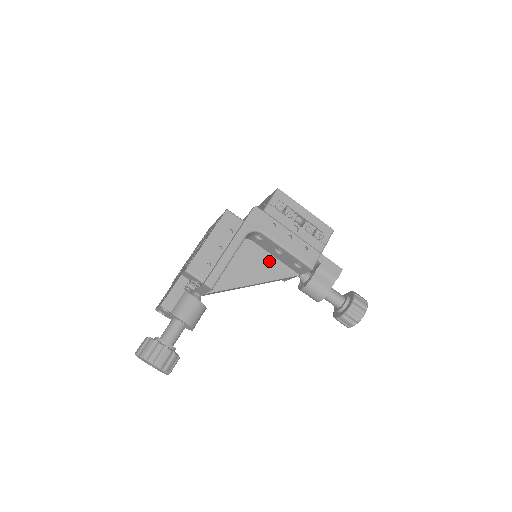
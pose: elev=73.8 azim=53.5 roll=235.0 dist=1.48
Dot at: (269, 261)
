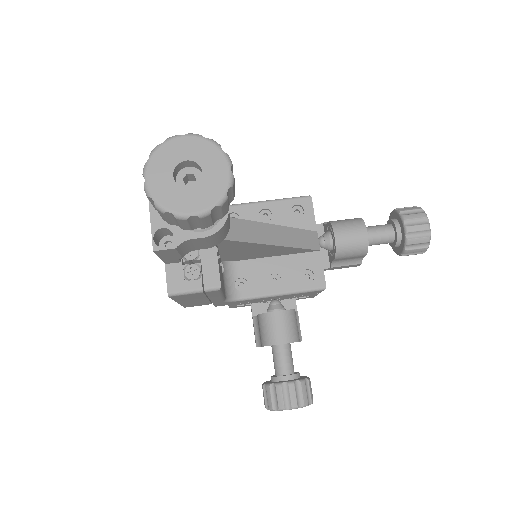
Dot at: occluded
